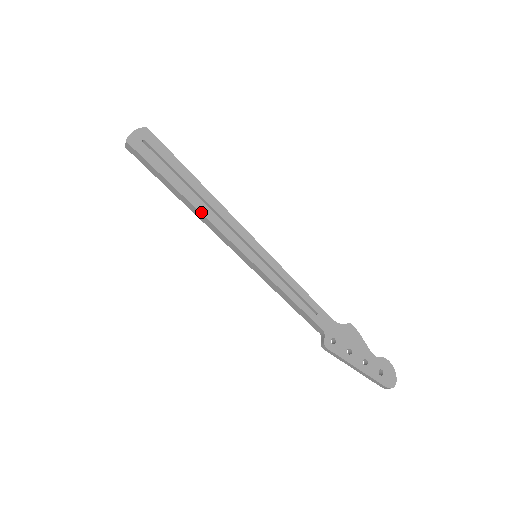
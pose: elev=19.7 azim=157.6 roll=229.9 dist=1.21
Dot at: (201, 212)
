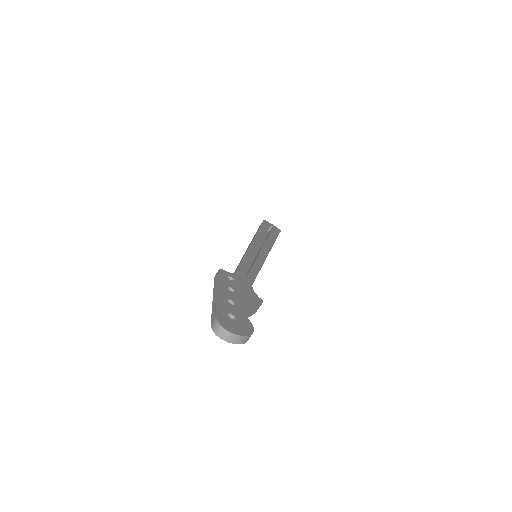
Dot at: (257, 233)
